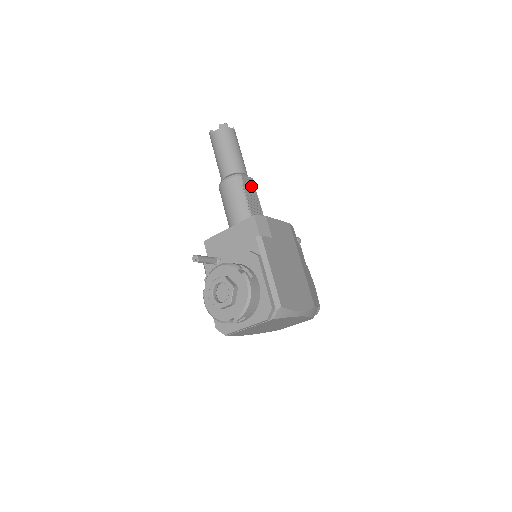
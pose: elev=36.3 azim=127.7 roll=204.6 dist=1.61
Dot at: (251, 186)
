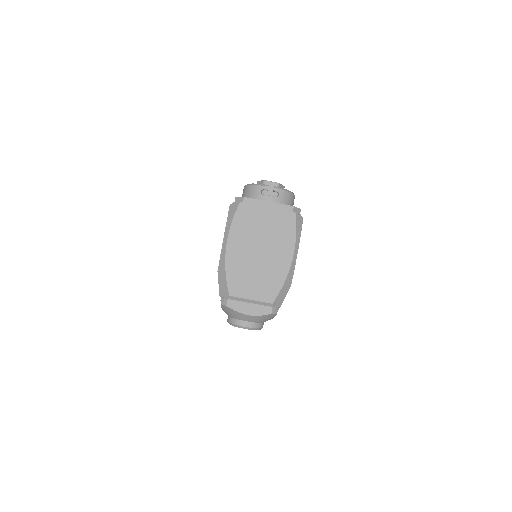
Dot at: occluded
